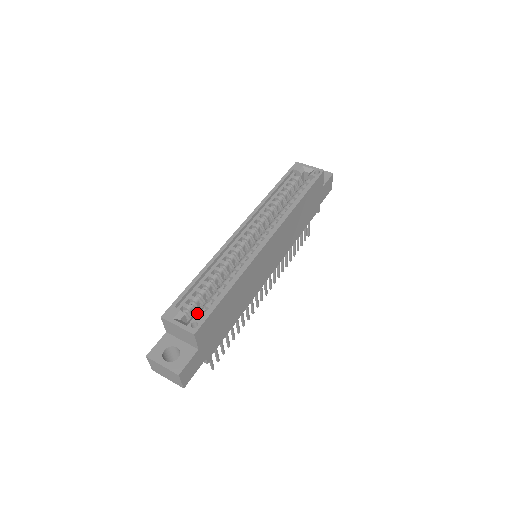
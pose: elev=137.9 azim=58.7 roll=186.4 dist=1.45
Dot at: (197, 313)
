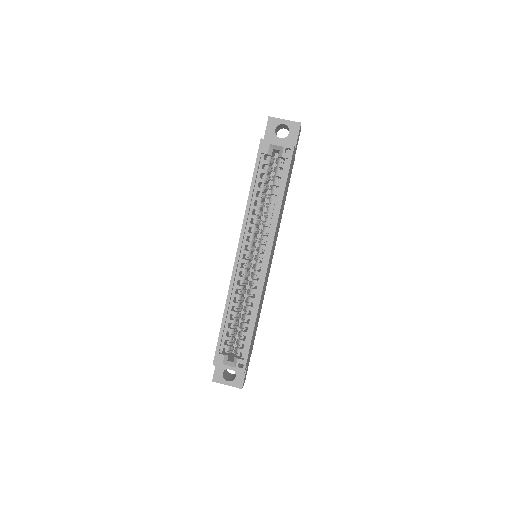
Dot at: (237, 351)
